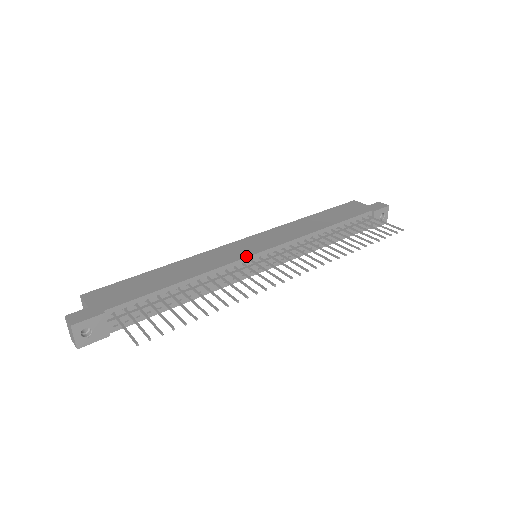
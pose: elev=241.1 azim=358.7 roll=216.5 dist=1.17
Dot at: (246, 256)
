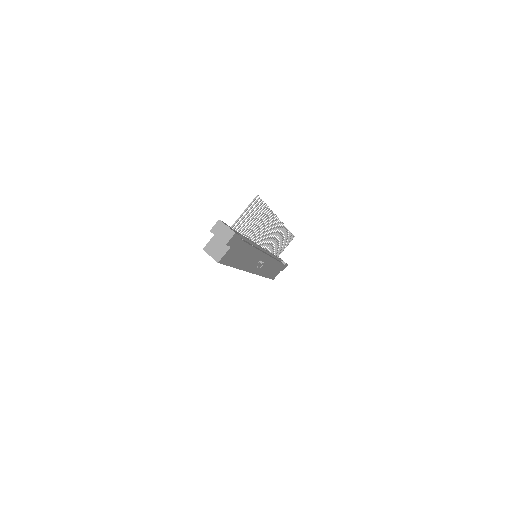
Dot at: occluded
